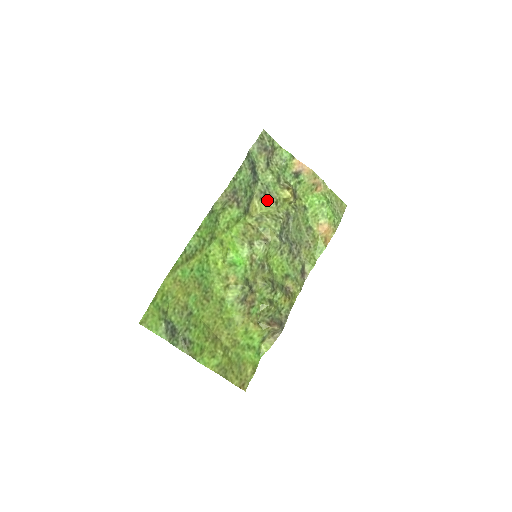
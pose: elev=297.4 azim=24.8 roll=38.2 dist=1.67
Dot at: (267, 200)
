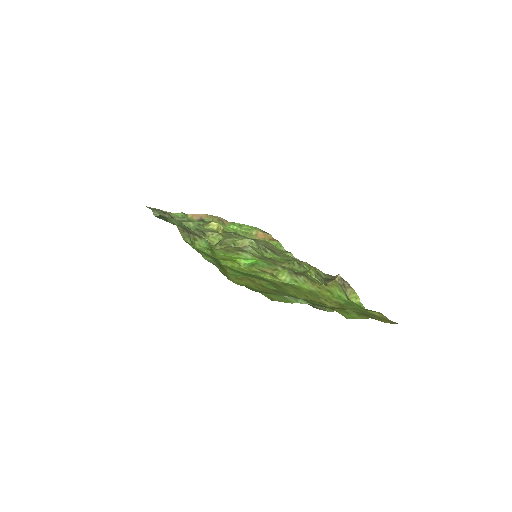
Dot at: (208, 234)
